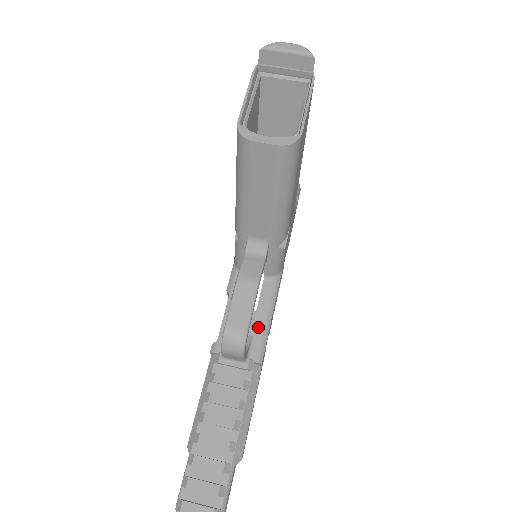
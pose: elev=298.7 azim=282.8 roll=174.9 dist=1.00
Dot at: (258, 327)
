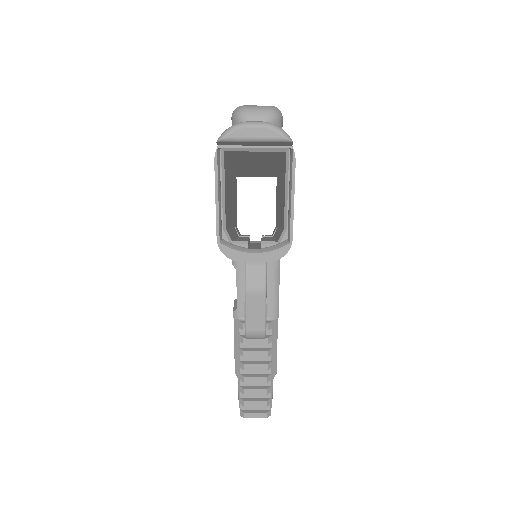
Dot at: (269, 293)
